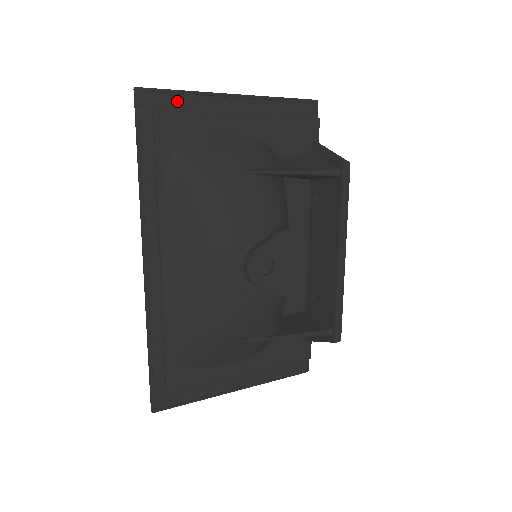
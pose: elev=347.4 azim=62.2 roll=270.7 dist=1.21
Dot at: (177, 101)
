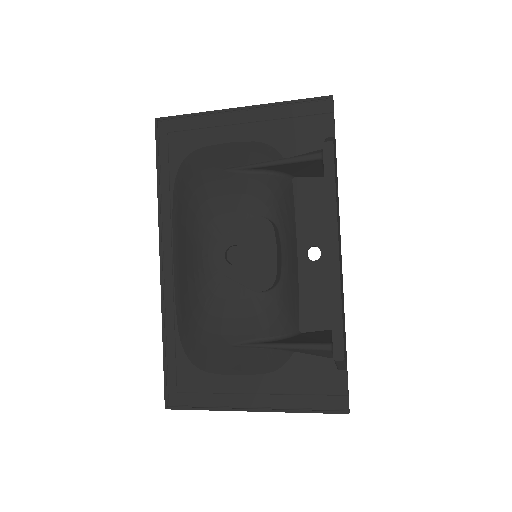
Dot at: (188, 123)
